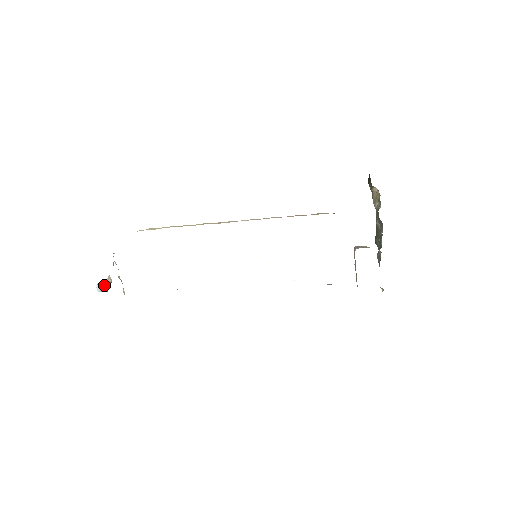
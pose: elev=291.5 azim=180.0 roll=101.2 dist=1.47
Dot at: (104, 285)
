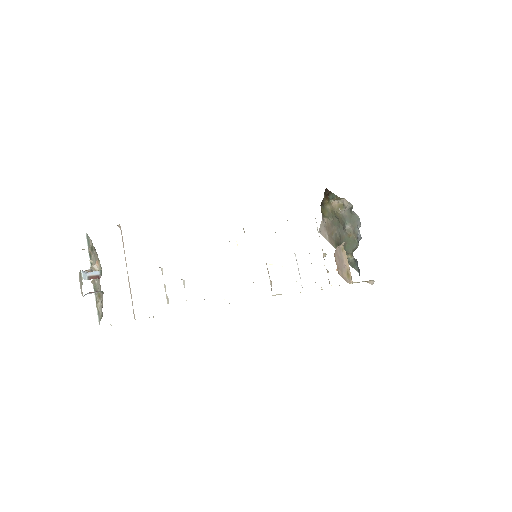
Dot at: occluded
